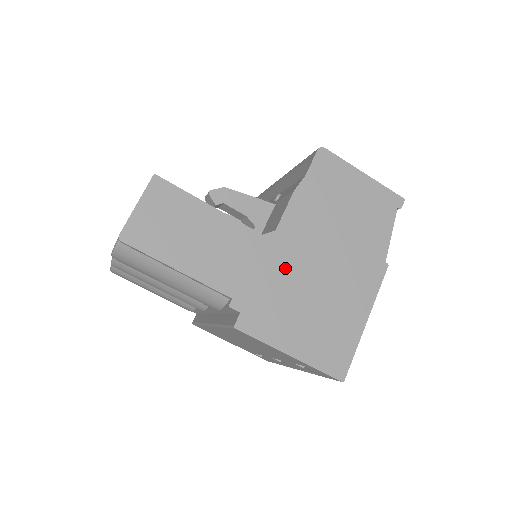
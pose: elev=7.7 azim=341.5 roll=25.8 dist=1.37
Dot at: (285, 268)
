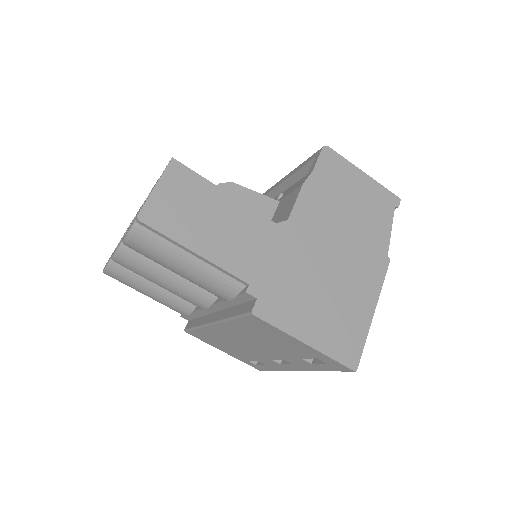
Dot at: (298, 257)
